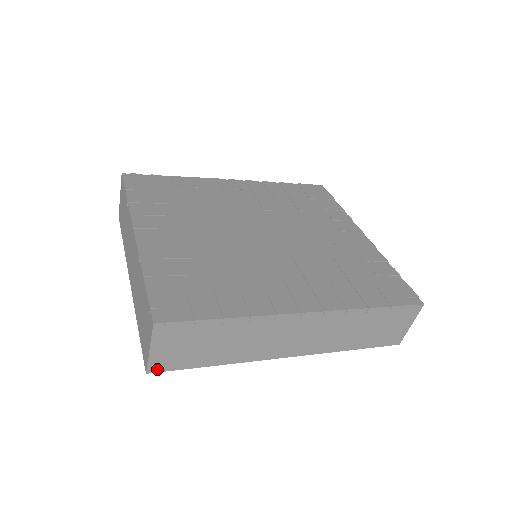
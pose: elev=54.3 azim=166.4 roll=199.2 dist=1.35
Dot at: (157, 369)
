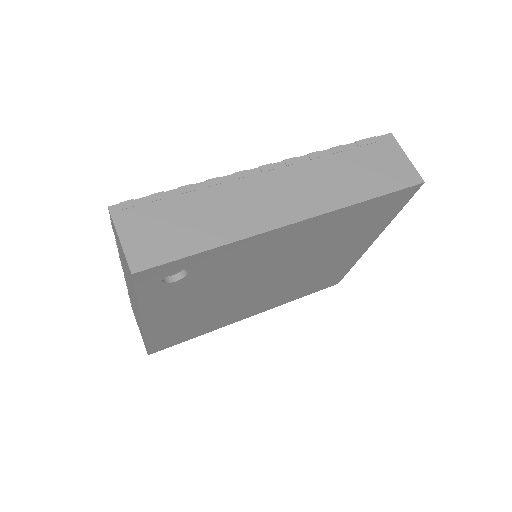
Dot at: (142, 266)
